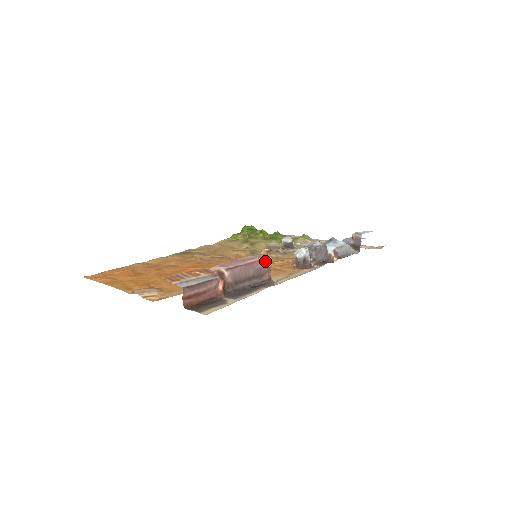
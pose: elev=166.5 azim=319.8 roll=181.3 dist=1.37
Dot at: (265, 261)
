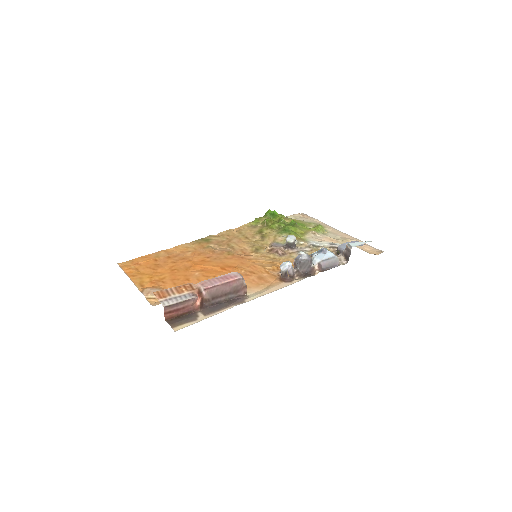
Dot at: (242, 280)
